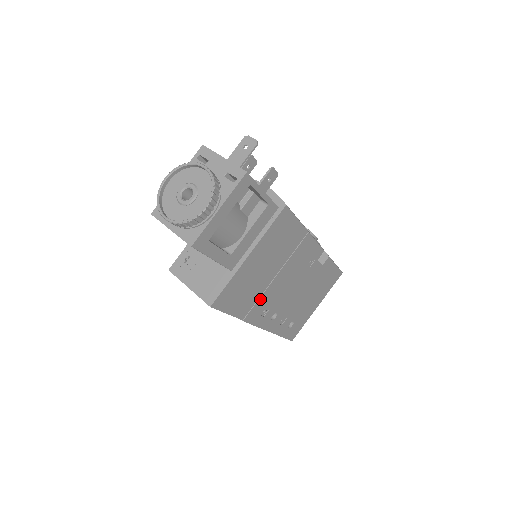
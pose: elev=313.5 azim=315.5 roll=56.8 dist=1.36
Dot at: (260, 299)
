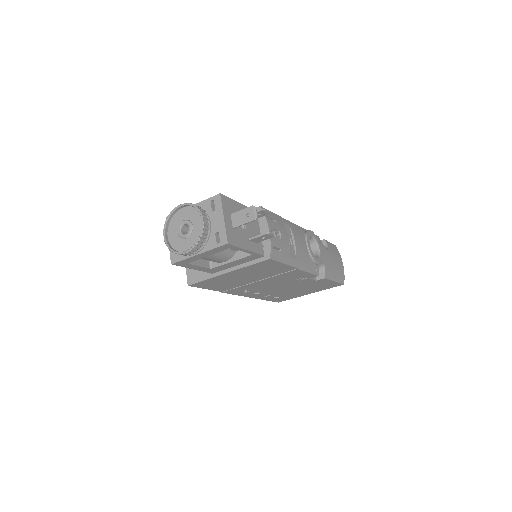
Dot at: (240, 287)
